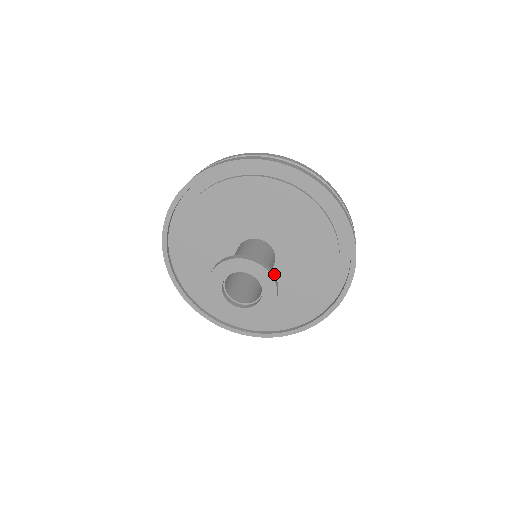
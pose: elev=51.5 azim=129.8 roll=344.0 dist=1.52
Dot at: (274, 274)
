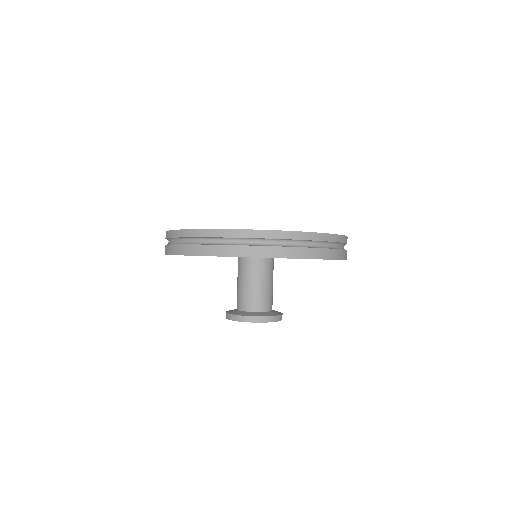
Dot at: (278, 315)
